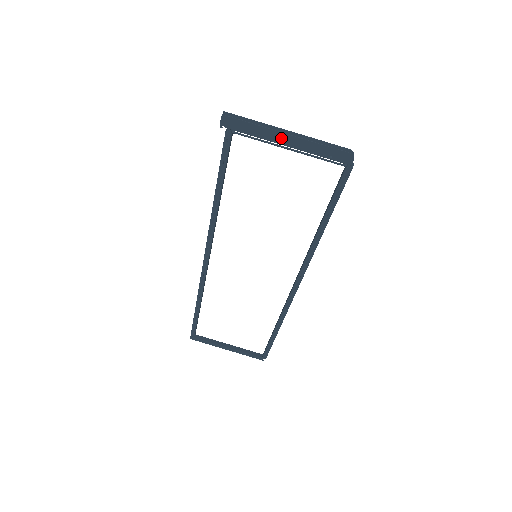
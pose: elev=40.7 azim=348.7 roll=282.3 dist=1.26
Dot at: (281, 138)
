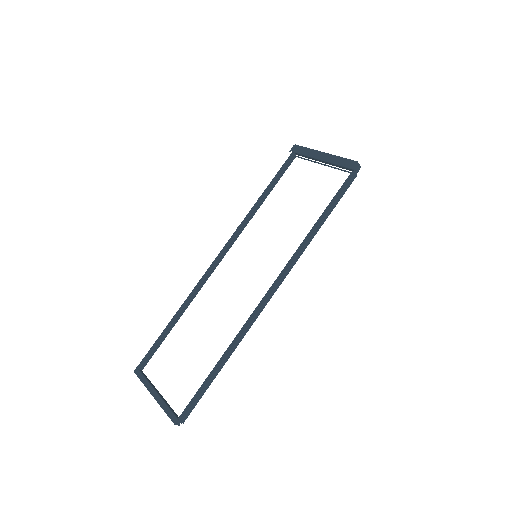
Dot at: (320, 155)
